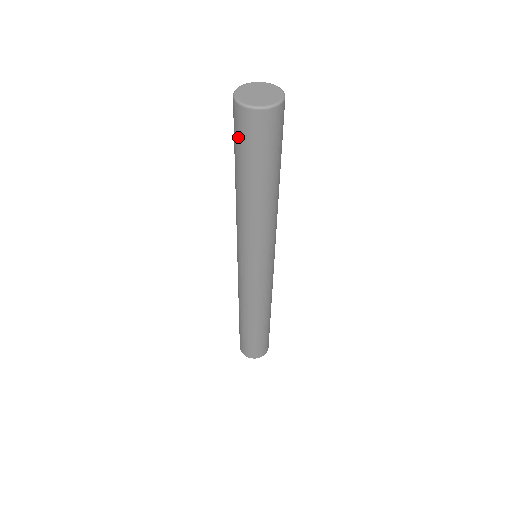
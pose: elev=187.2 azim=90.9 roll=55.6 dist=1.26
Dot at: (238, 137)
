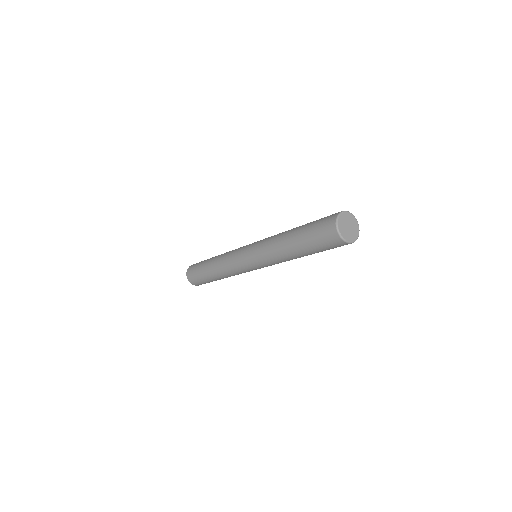
Dot at: (323, 243)
